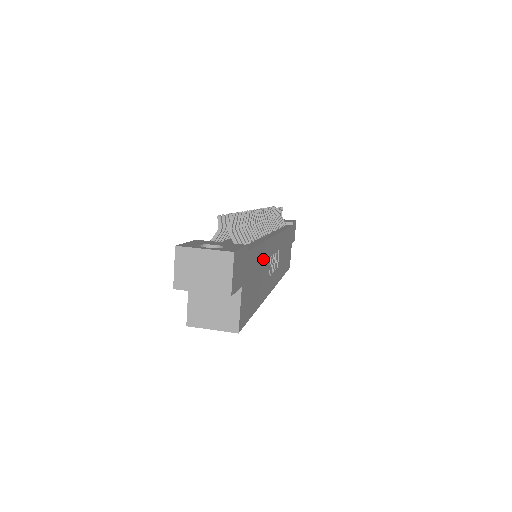
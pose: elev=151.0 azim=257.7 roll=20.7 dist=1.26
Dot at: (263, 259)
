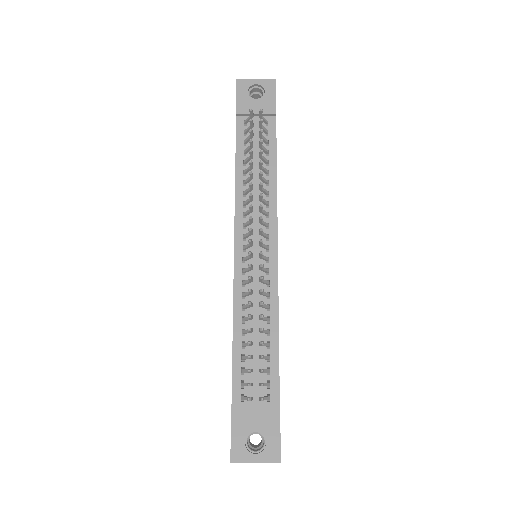
Dot at: occluded
